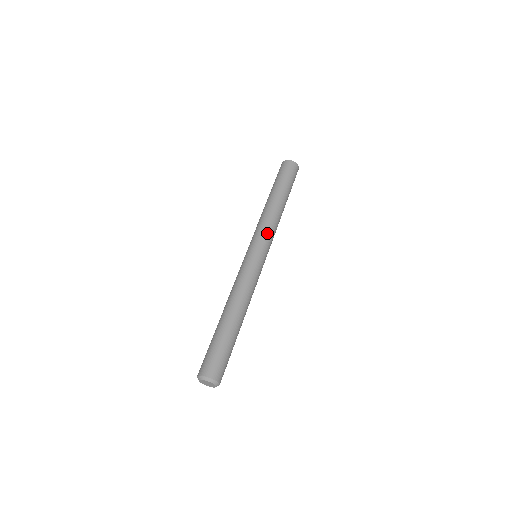
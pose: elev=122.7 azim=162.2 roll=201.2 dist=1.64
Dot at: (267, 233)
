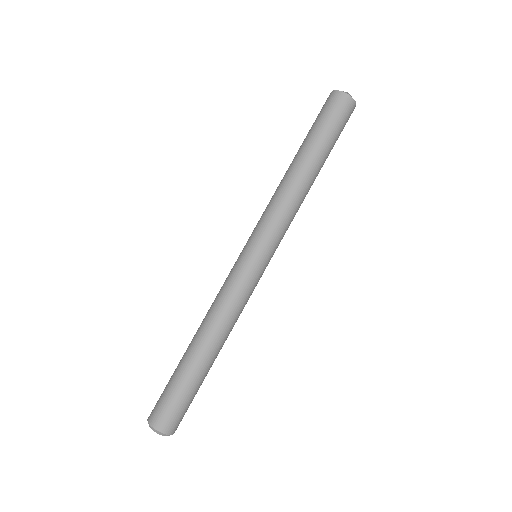
Dot at: (277, 226)
